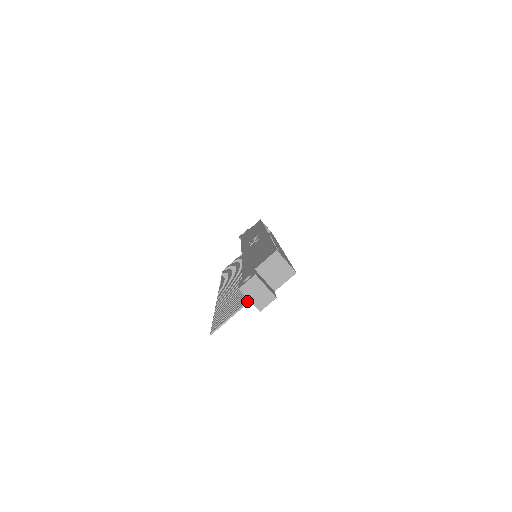
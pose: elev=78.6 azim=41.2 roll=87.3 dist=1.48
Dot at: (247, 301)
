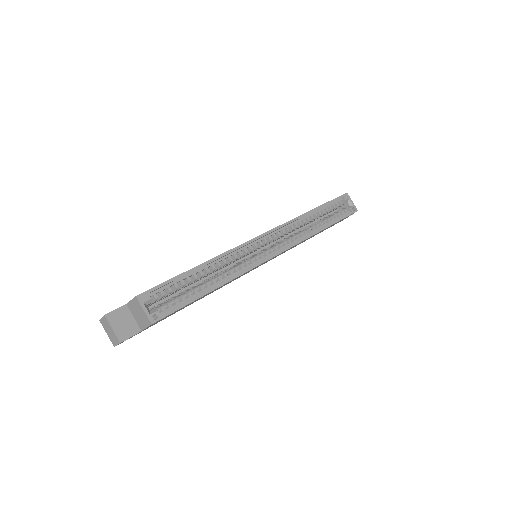
Dot at: occluded
